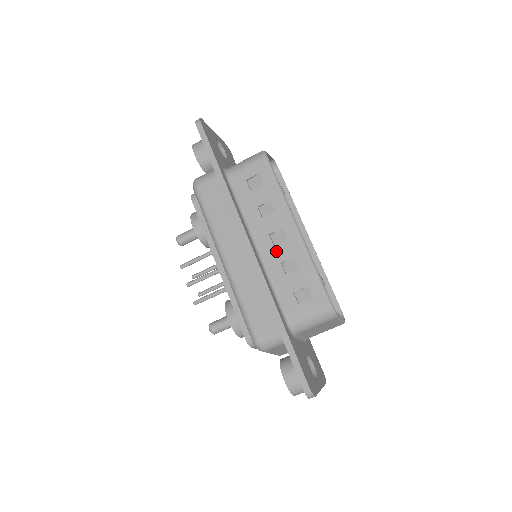
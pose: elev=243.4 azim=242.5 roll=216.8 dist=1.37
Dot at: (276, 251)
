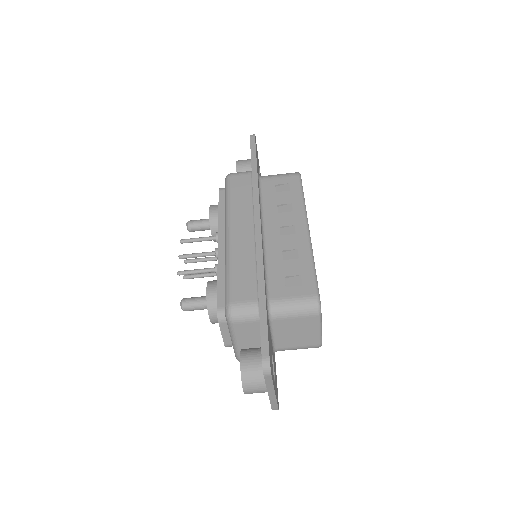
Dot at: (281, 240)
